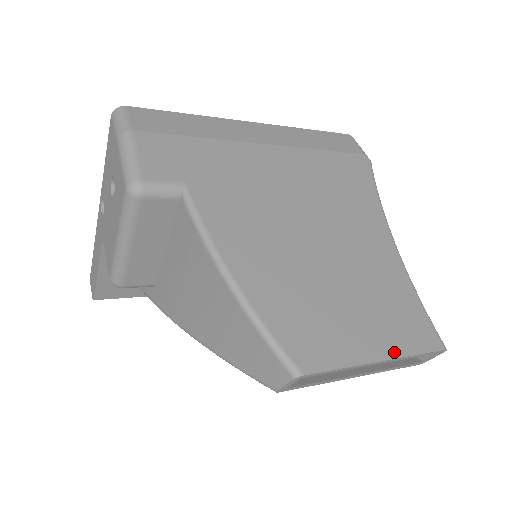
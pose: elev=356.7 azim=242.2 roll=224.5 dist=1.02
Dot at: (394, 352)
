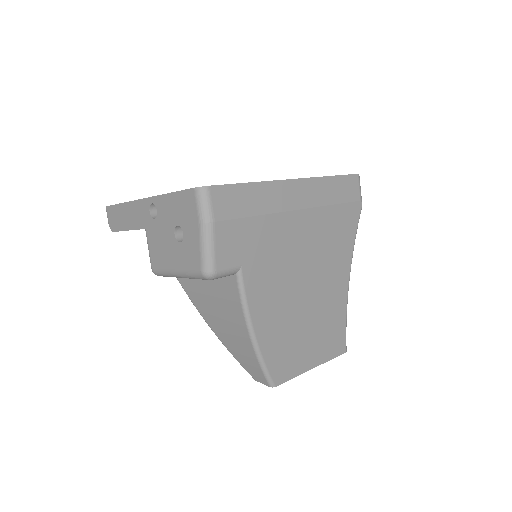
Dot at: (321, 361)
